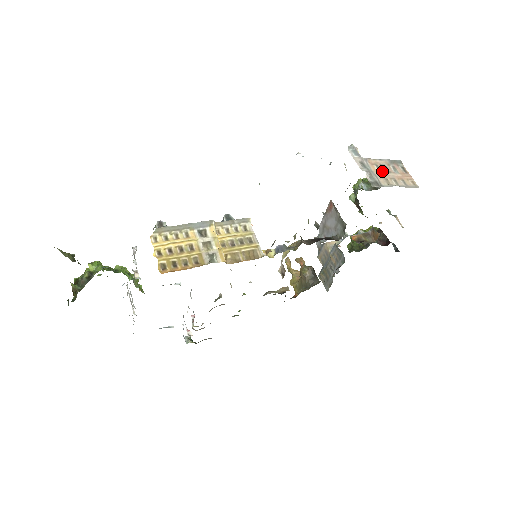
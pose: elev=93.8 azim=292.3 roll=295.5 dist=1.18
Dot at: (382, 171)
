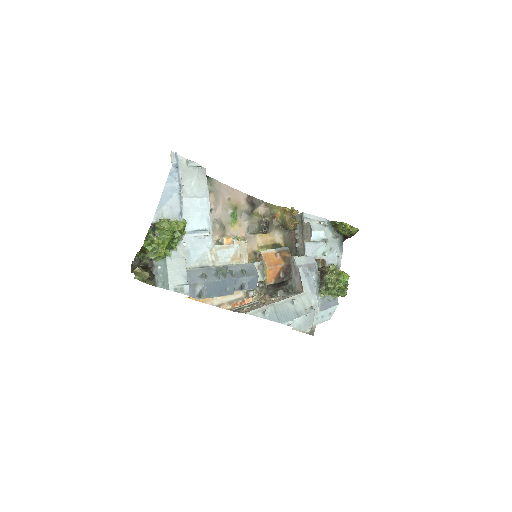
Dot at: occluded
